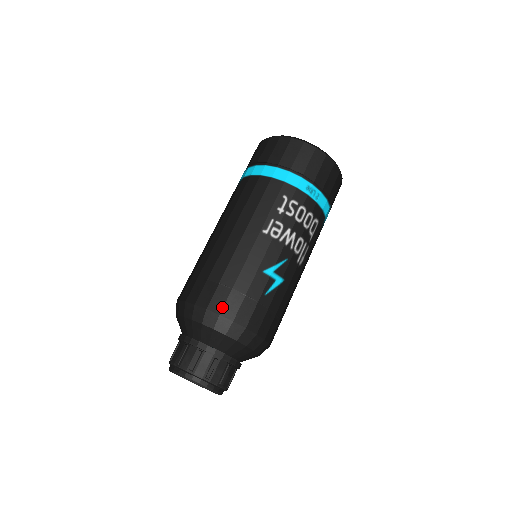
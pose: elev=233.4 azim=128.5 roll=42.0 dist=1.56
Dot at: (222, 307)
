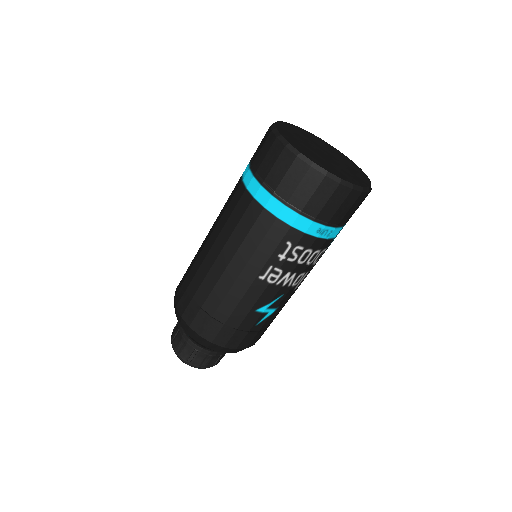
Dot at: (214, 337)
